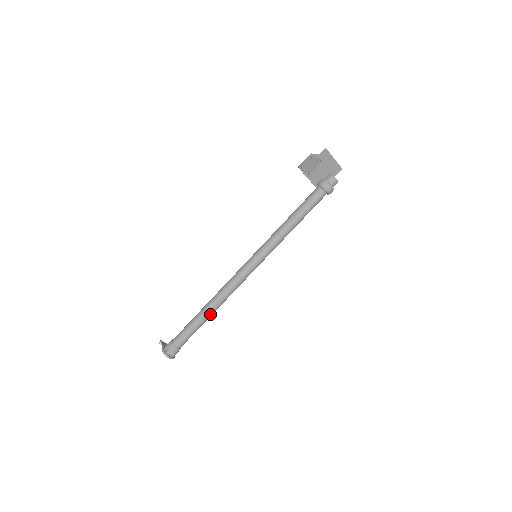
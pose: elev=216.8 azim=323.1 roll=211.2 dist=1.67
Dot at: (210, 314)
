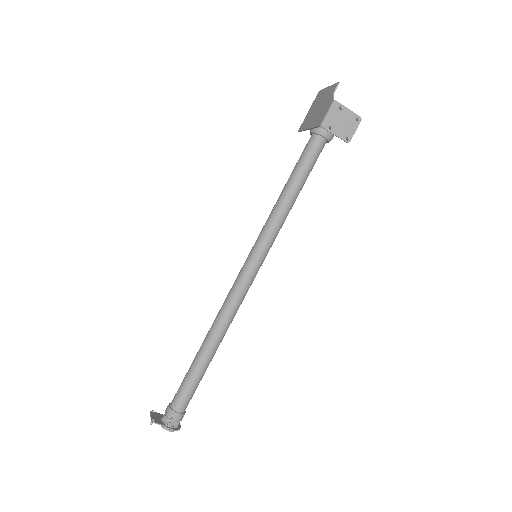
Dot at: (215, 352)
